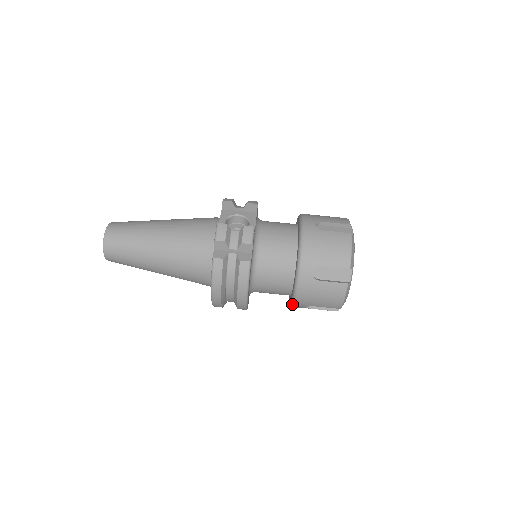
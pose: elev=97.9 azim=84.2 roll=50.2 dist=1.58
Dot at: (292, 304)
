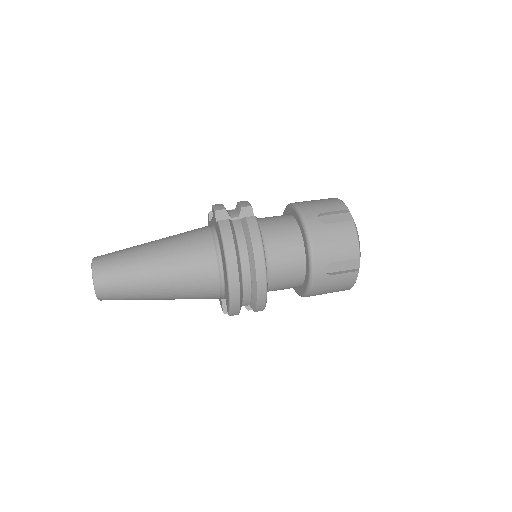
Dot at: (311, 269)
